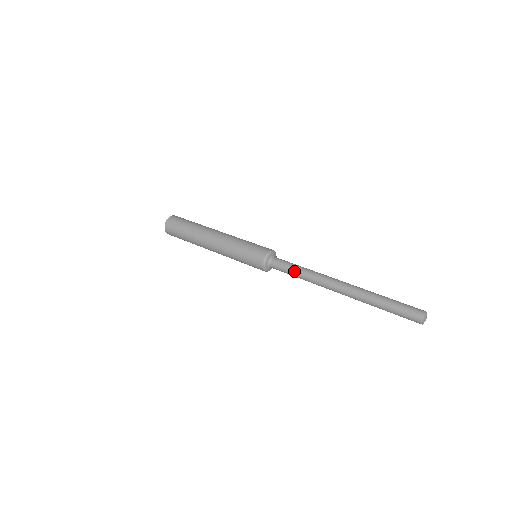
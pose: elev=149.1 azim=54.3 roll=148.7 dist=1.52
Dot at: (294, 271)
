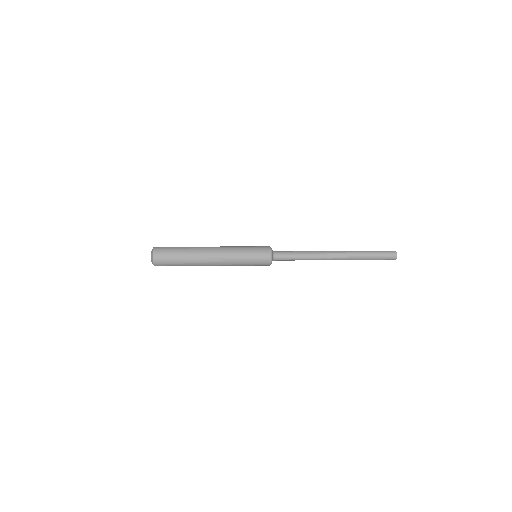
Dot at: (297, 255)
